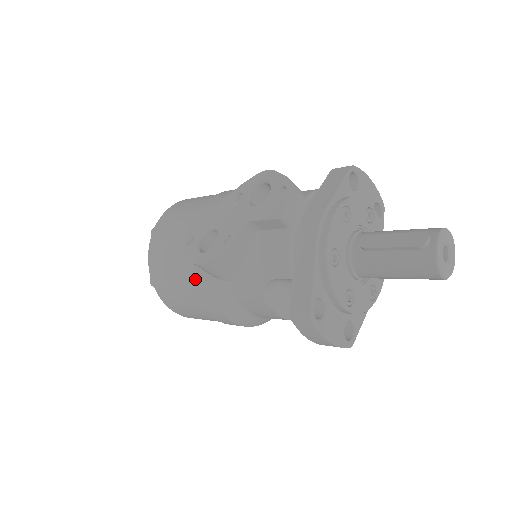
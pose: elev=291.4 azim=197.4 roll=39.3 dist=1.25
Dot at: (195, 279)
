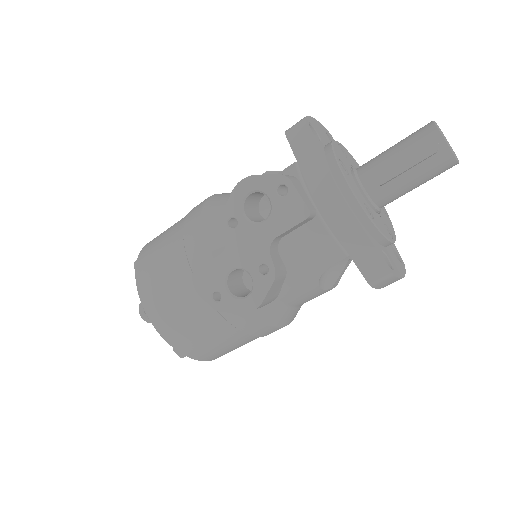
Dot at: (242, 322)
